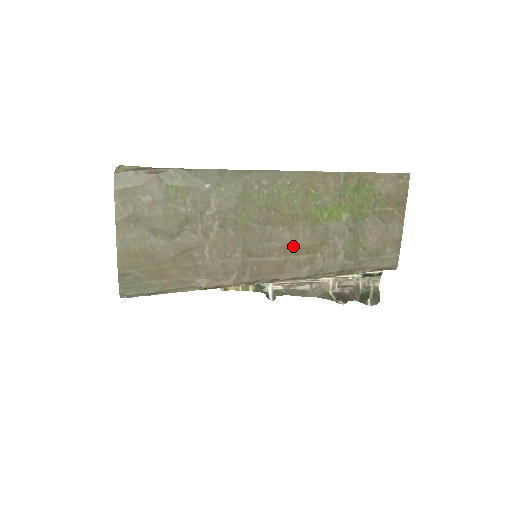
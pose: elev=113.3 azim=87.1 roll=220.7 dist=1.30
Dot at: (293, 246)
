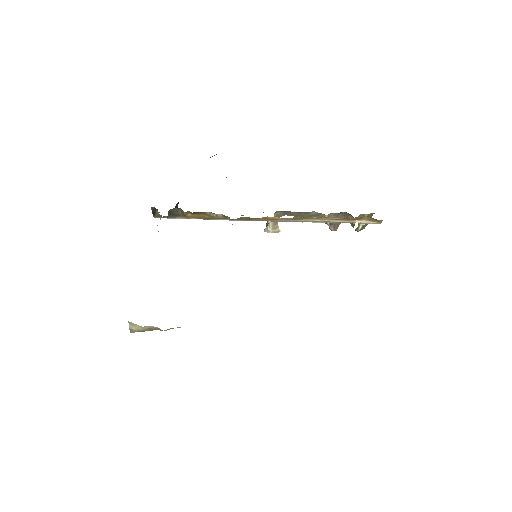
Dot at: occluded
